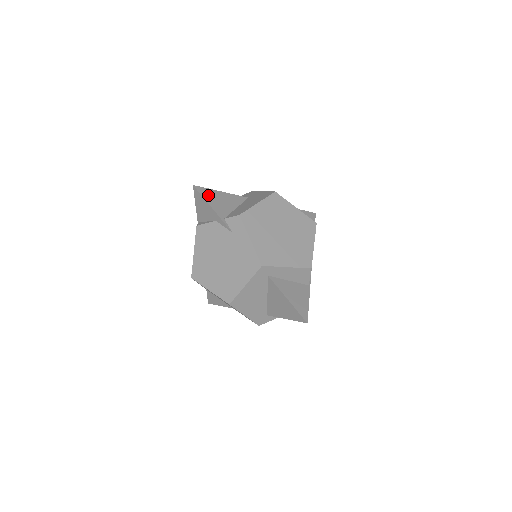
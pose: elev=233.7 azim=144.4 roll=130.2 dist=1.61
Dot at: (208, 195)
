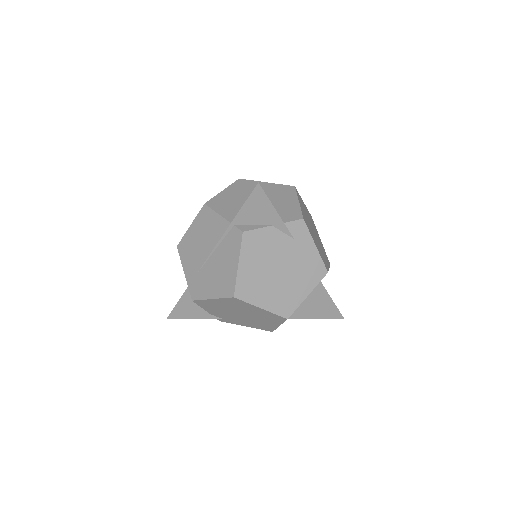
Dot at: occluded
